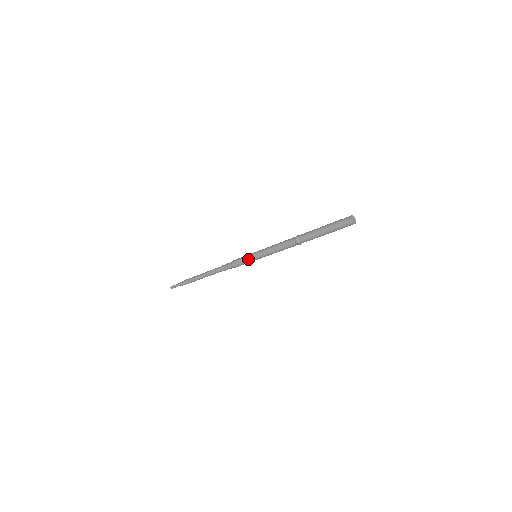
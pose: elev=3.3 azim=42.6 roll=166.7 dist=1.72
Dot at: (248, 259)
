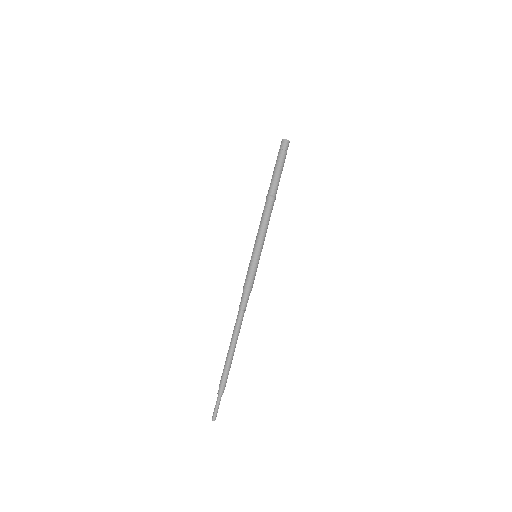
Dot at: (251, 263)
